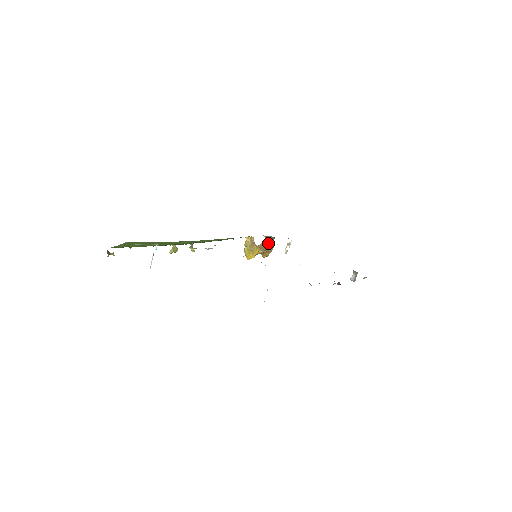
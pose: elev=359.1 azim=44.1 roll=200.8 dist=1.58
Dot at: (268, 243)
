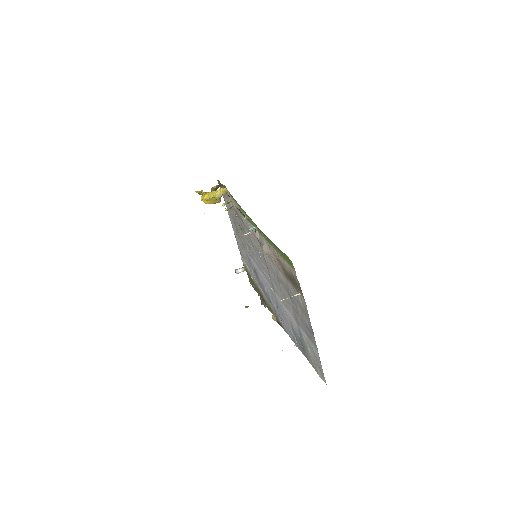
Dot at: occluded
